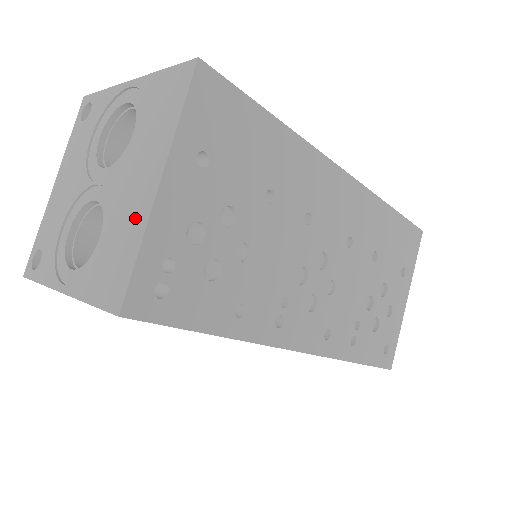
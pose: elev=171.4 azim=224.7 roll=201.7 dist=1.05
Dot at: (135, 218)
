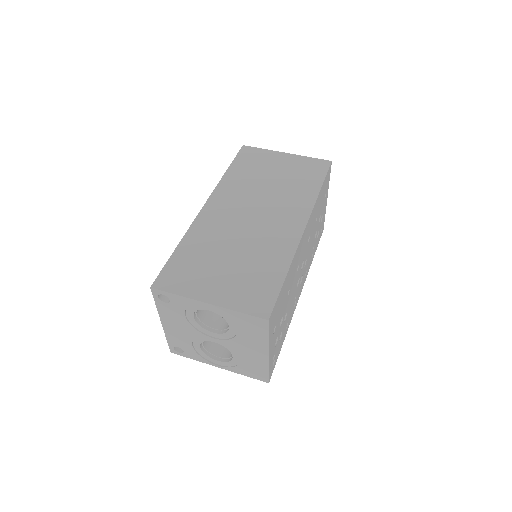
Dot at: (259, 361)
